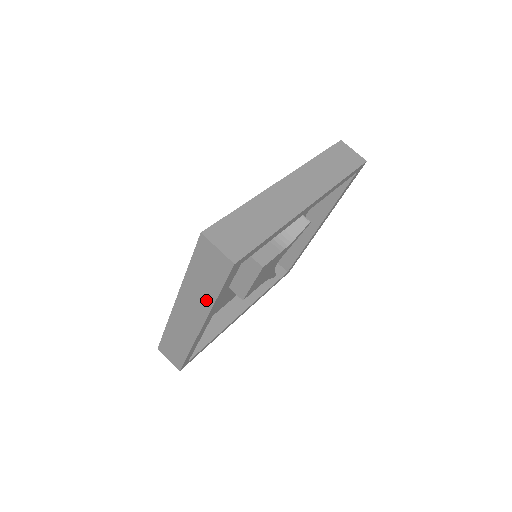
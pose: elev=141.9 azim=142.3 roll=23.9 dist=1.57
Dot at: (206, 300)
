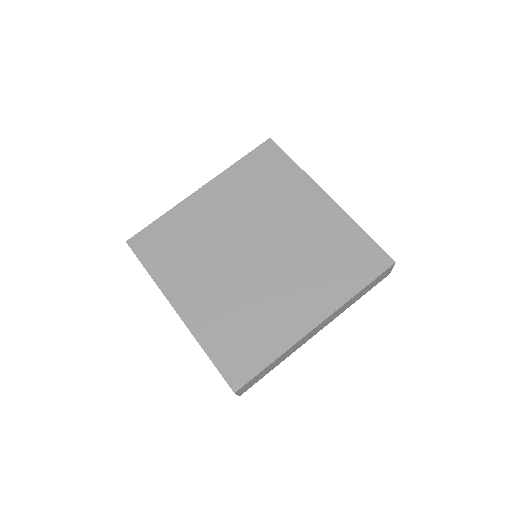
Dot at: occluded
